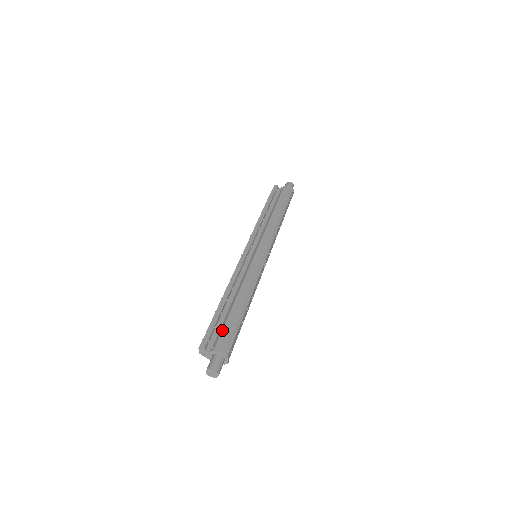
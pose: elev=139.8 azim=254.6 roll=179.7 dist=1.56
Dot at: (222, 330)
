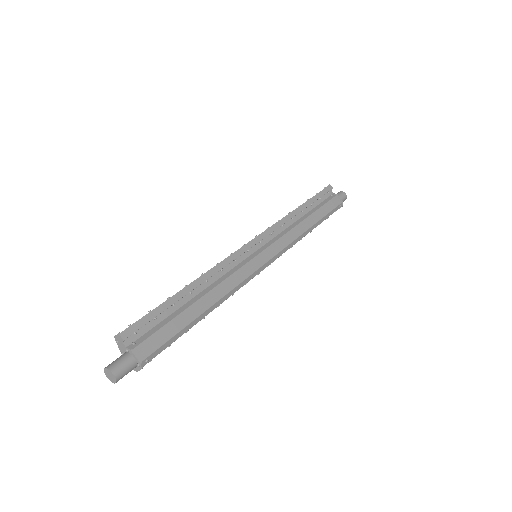
Dot at: (159, 329)
